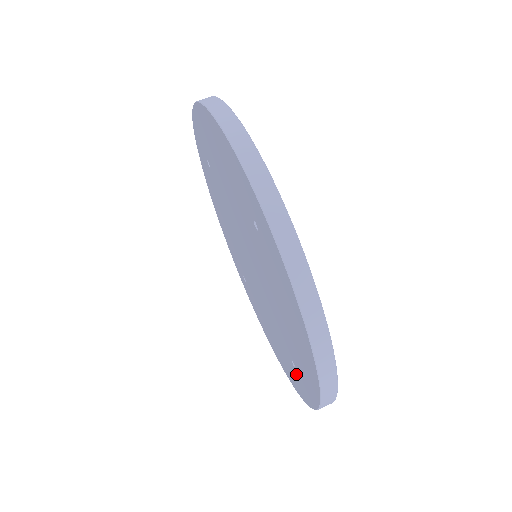
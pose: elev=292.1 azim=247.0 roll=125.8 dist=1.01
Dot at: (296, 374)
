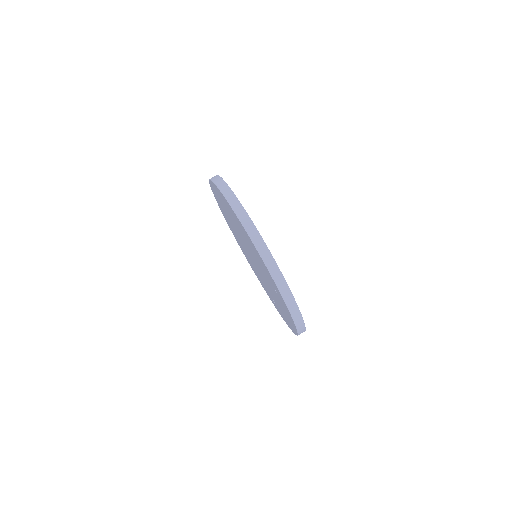
Dot at: (280, 298)
